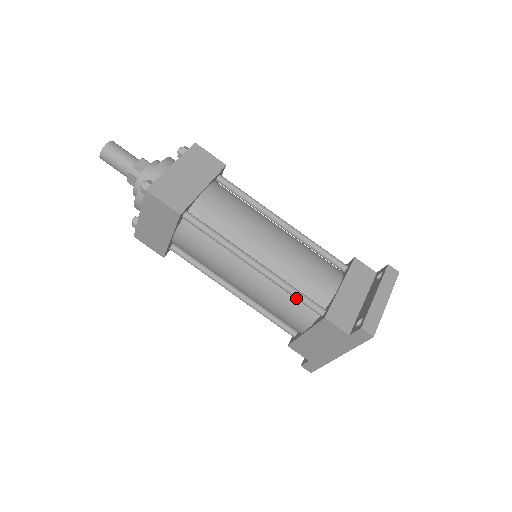
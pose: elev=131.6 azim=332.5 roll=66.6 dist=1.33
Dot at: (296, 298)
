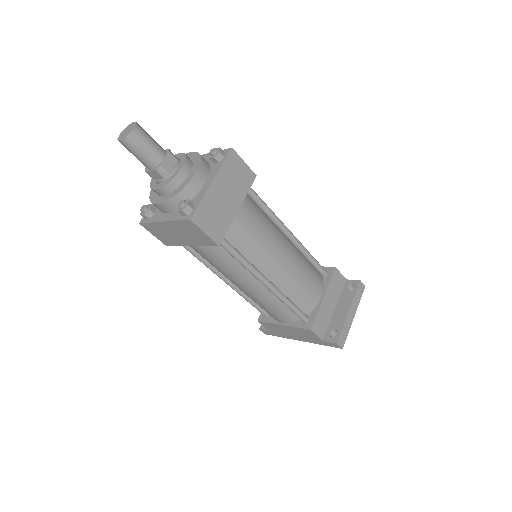
Dot at: (291, 310)
